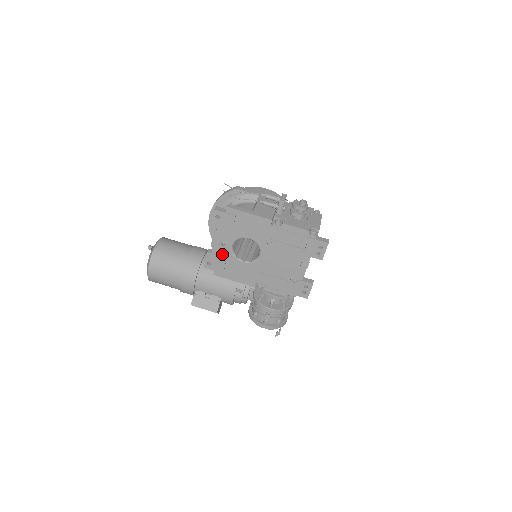
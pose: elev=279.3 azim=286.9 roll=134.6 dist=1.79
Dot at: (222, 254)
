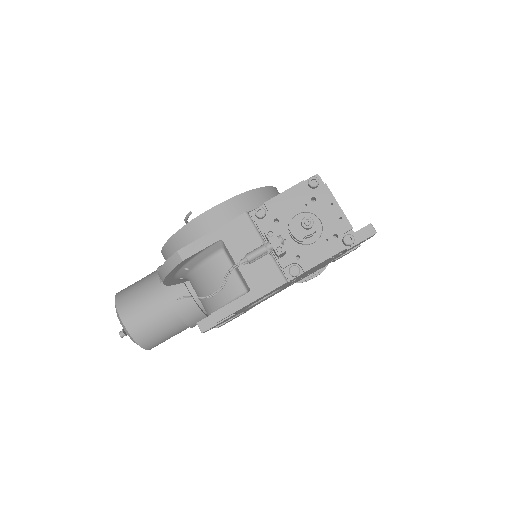
Dot at: (235, 316)
